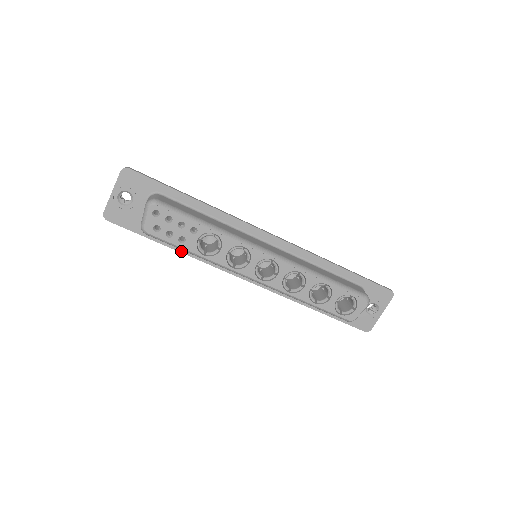
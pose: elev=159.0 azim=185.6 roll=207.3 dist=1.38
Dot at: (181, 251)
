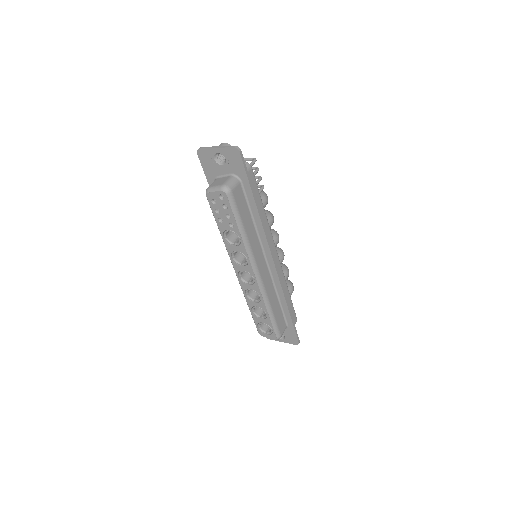
Dot at: occluded
